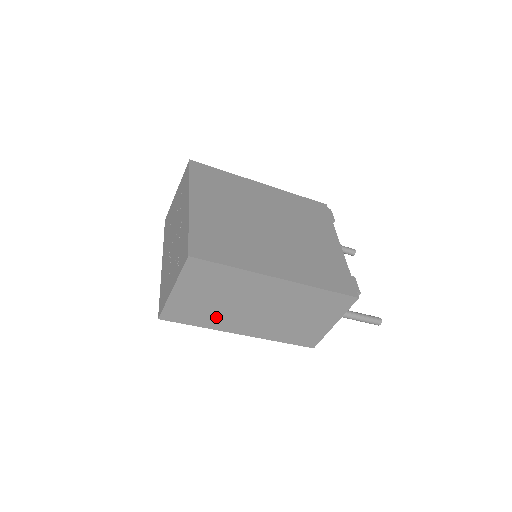
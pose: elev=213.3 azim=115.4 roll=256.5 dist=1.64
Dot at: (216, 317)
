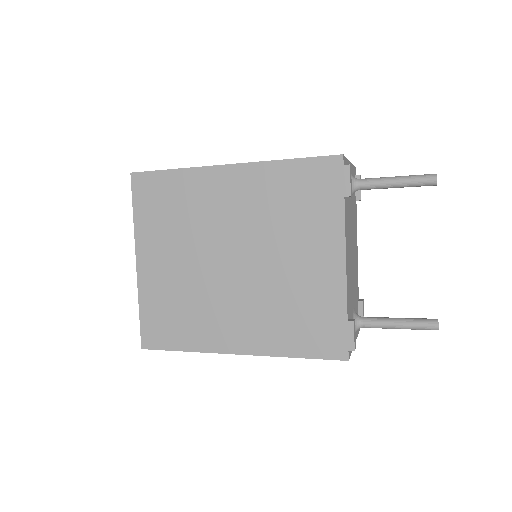
Dot at: occluded
